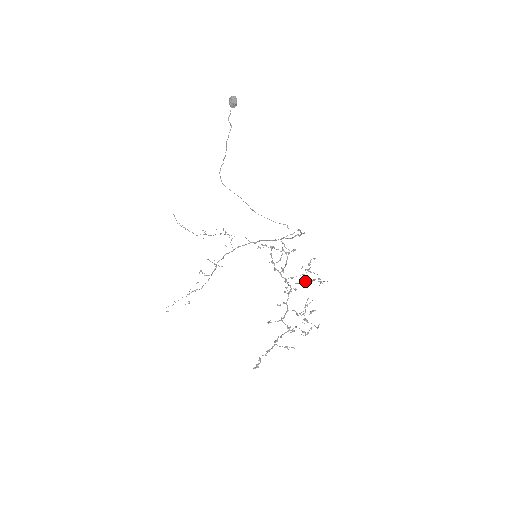
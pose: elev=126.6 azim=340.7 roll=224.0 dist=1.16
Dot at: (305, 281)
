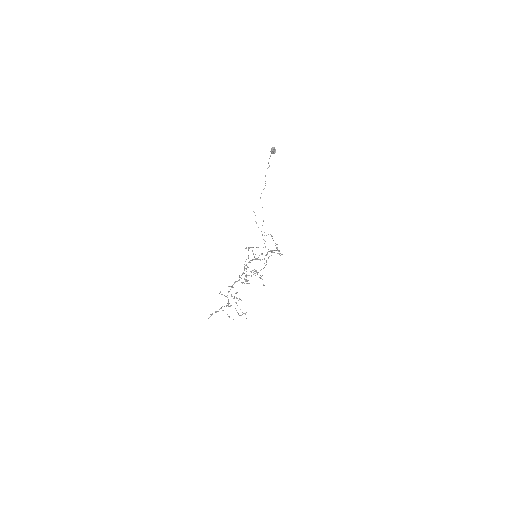
Dot at: (245, 279)
